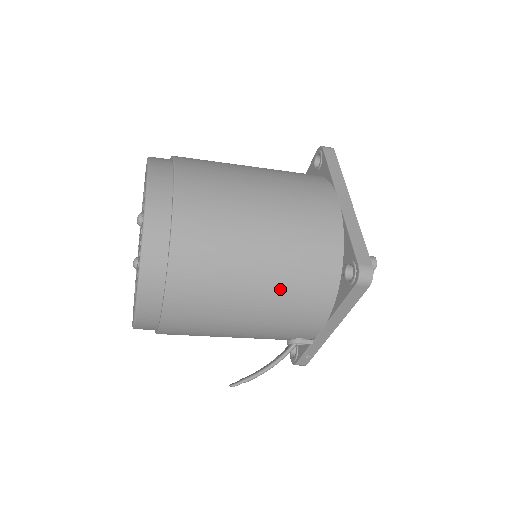
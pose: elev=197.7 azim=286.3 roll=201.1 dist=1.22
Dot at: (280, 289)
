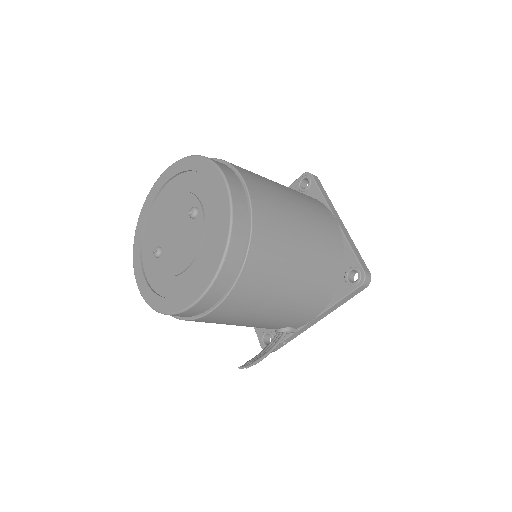
Dot at: (306, 285)
